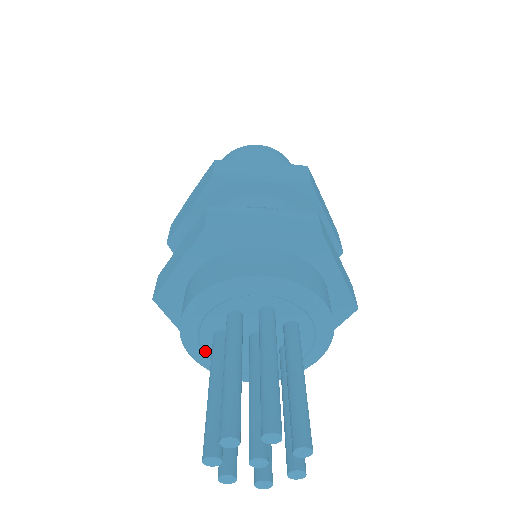
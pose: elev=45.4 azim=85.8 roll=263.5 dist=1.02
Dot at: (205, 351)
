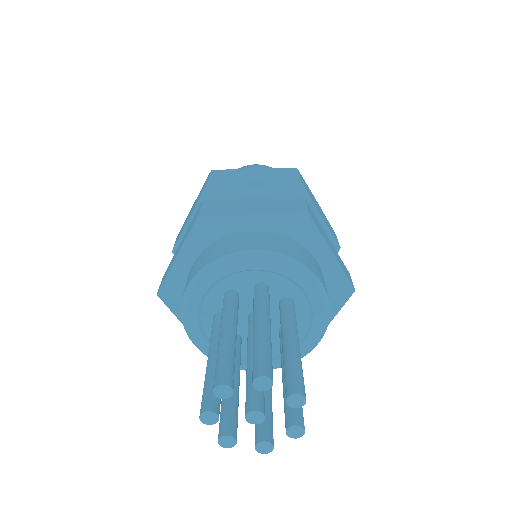
Dot at: (208, 338)
